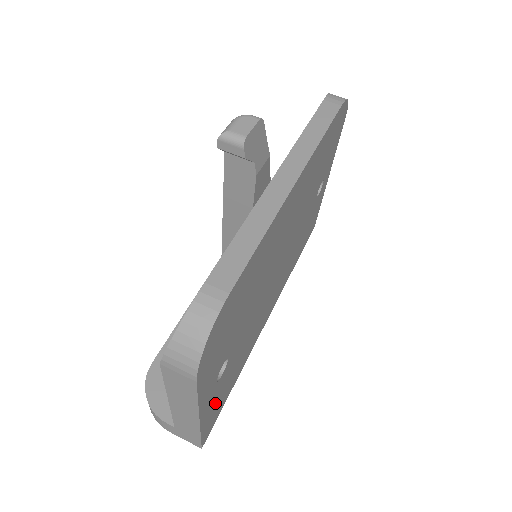
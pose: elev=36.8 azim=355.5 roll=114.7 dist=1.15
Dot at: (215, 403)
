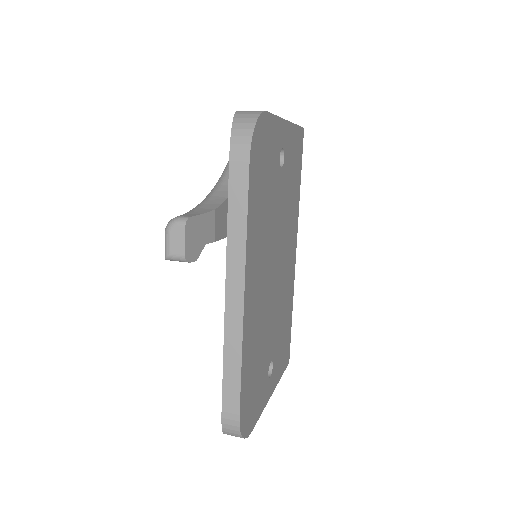
Dot at: (280, 361)
